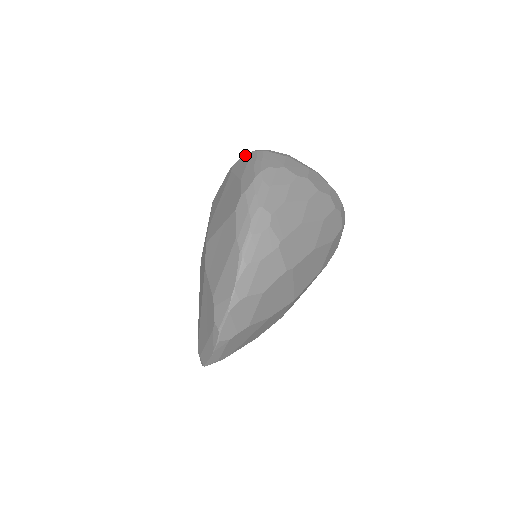
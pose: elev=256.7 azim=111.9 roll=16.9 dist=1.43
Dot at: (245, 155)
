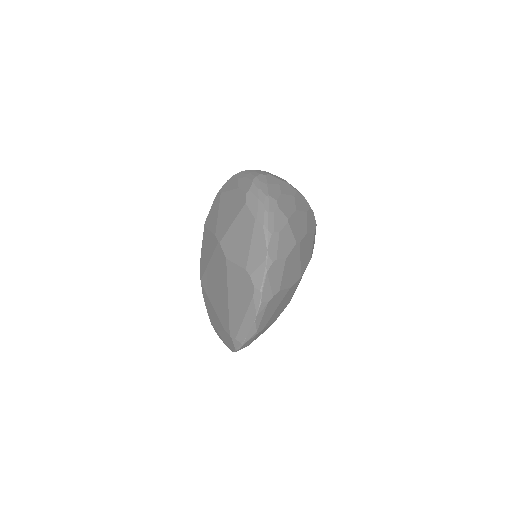
Dot at: (230, 178)
